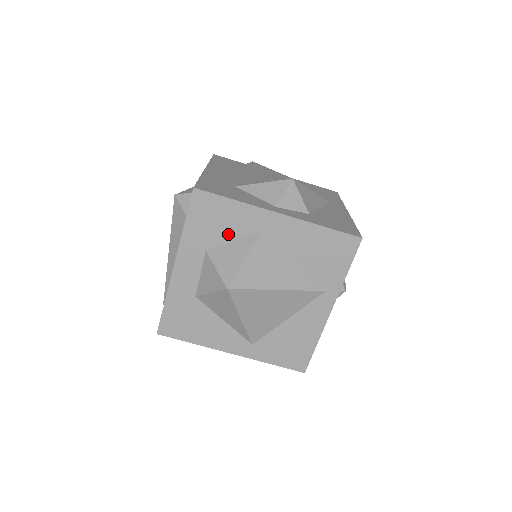
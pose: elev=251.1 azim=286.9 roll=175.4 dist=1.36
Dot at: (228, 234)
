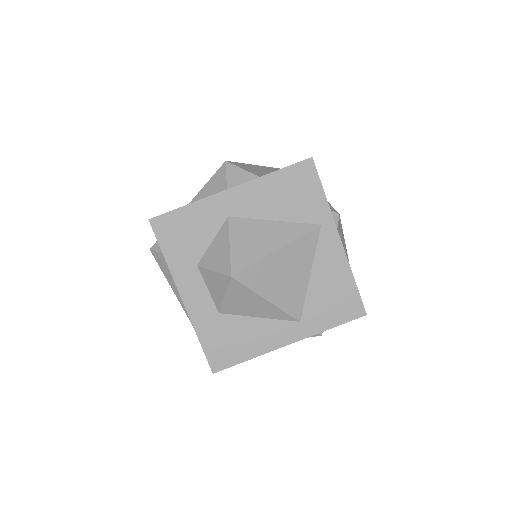
Dot at: (204, 237)
